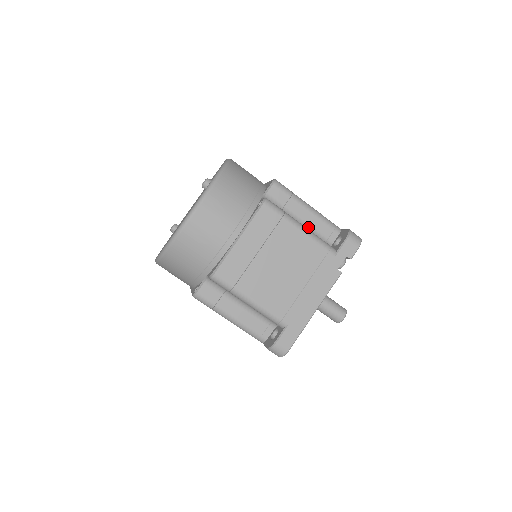
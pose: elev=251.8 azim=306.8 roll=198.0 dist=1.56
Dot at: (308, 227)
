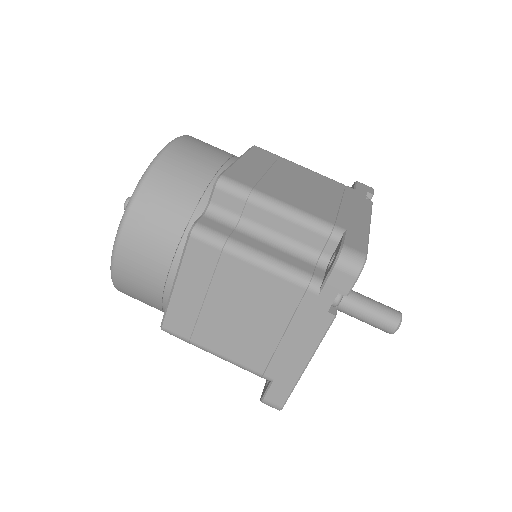
Dot at: (285, 240)
